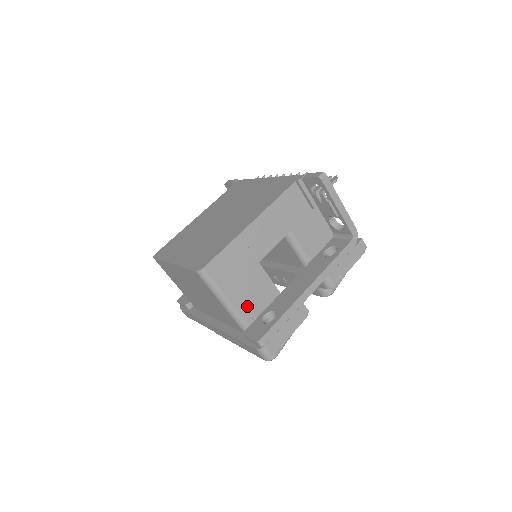
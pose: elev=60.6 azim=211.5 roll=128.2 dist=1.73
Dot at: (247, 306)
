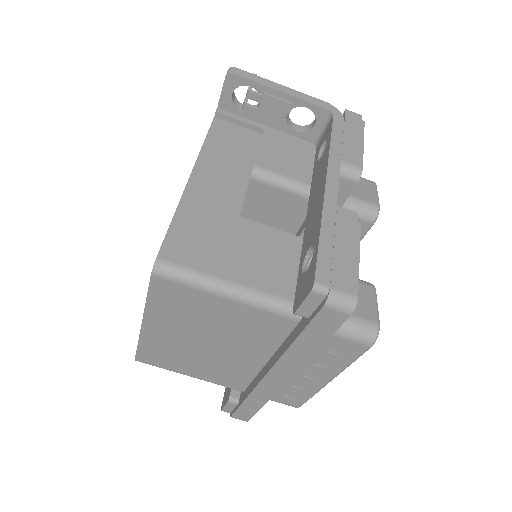
Dot at: (269, 278)
